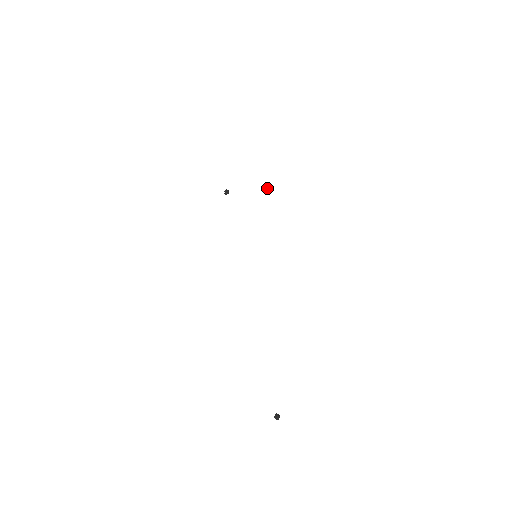
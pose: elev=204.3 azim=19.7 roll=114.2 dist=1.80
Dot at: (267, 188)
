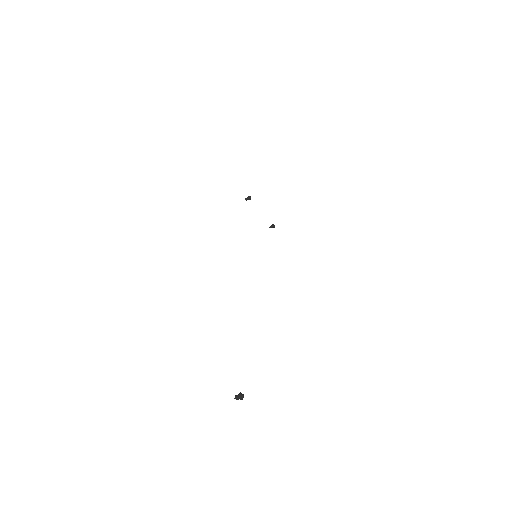
Dot at: (272, 226)
